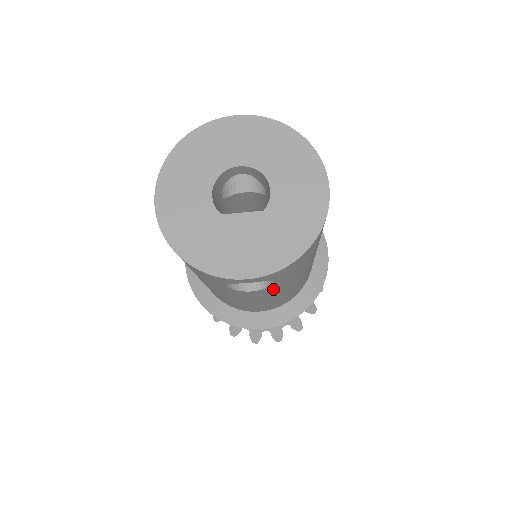
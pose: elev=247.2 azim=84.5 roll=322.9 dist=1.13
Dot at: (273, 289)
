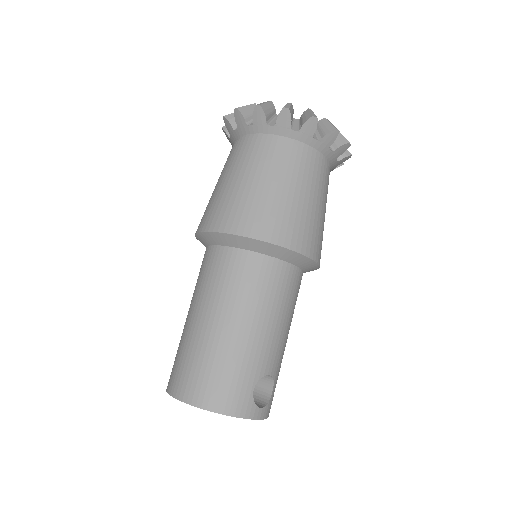
Dot at: occluded
